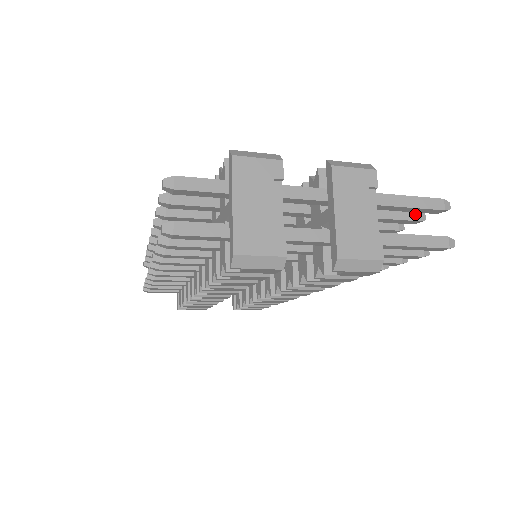
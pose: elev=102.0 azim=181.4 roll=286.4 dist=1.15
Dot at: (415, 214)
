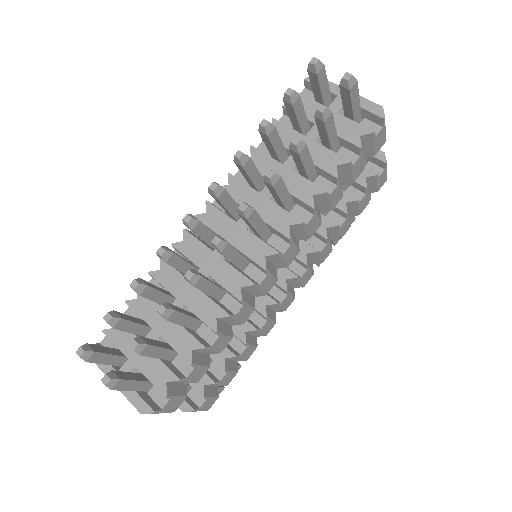
Dot at: occluded
